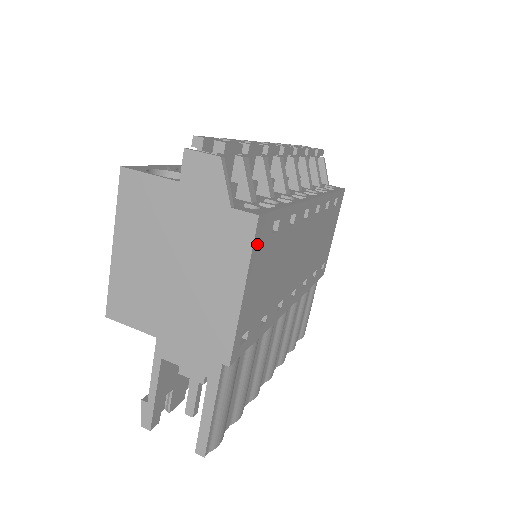
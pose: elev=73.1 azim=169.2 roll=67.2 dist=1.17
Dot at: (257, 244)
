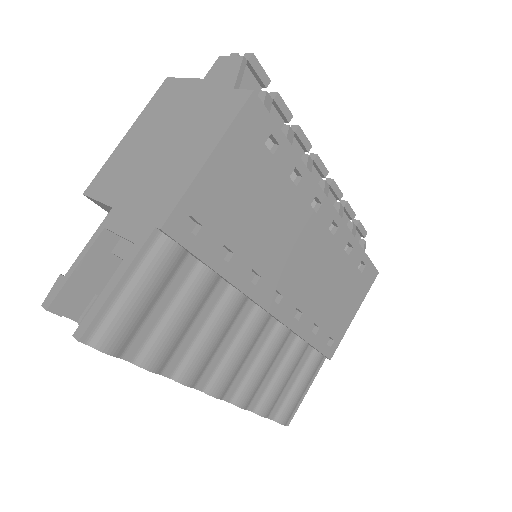
Dot at: (243, 123)
